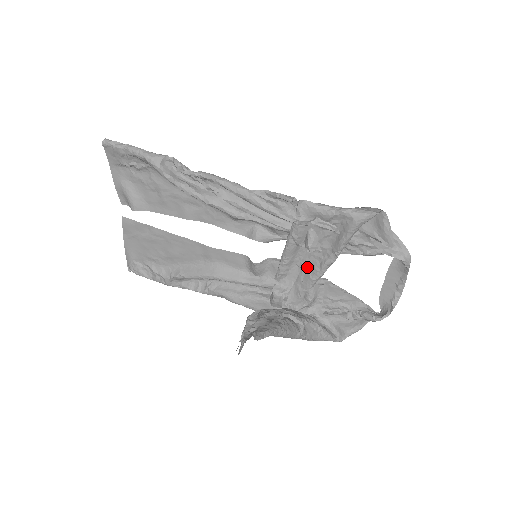
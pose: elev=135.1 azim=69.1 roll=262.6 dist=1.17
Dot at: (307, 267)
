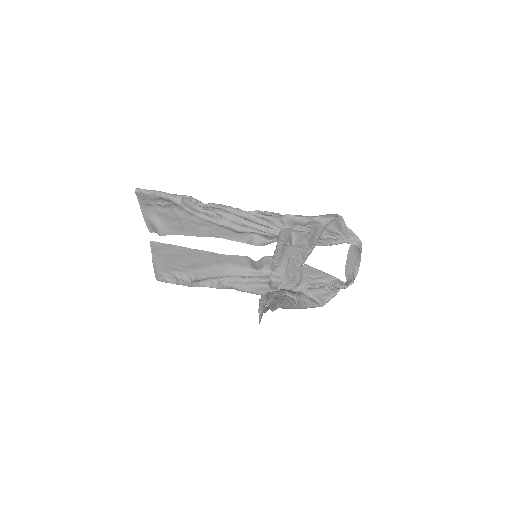
Dot at: (293, 258)
